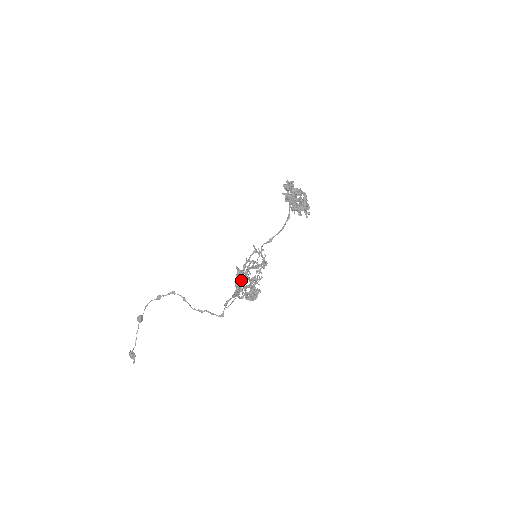
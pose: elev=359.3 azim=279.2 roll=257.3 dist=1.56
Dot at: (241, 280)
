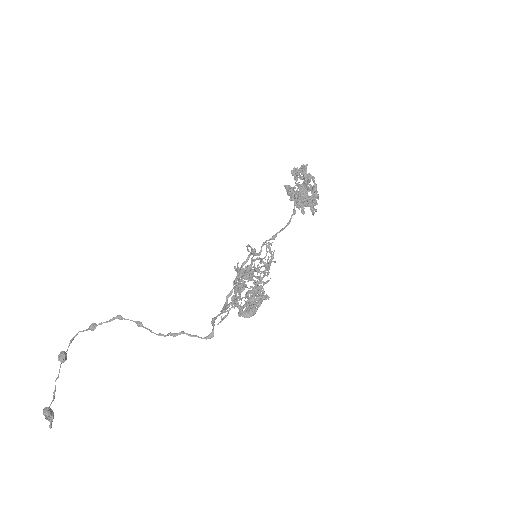
Dot at: occluded
